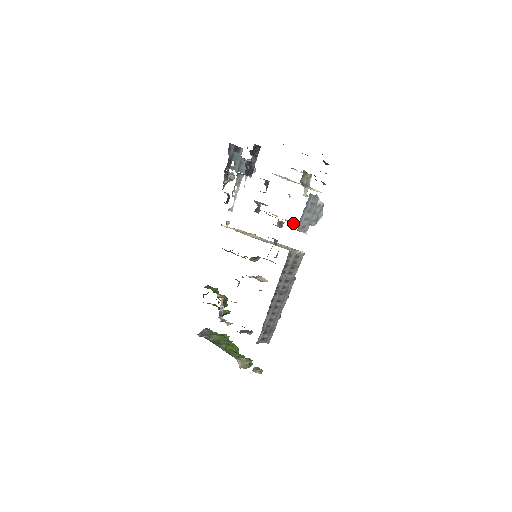
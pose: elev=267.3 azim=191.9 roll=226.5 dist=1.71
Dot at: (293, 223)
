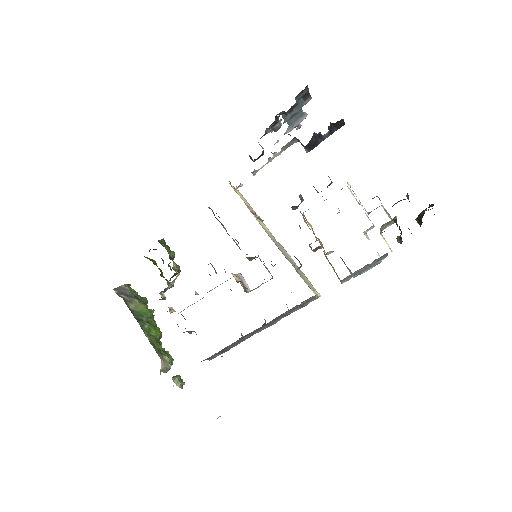
Dot at: (328, 253)
